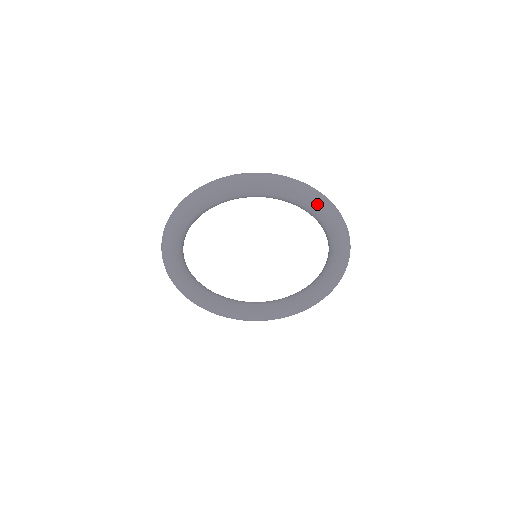
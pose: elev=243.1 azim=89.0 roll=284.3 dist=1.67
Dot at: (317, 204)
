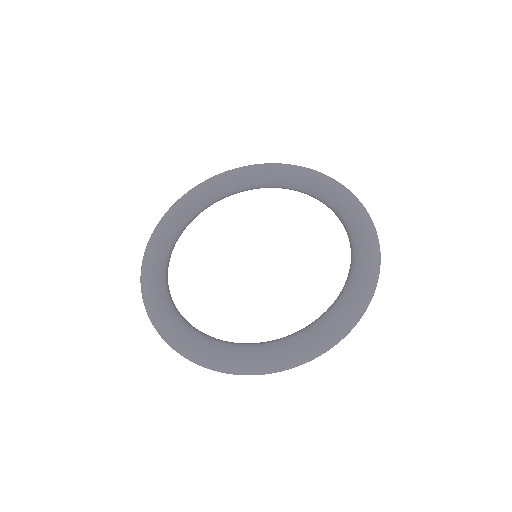
Dot at: (259, 165)
